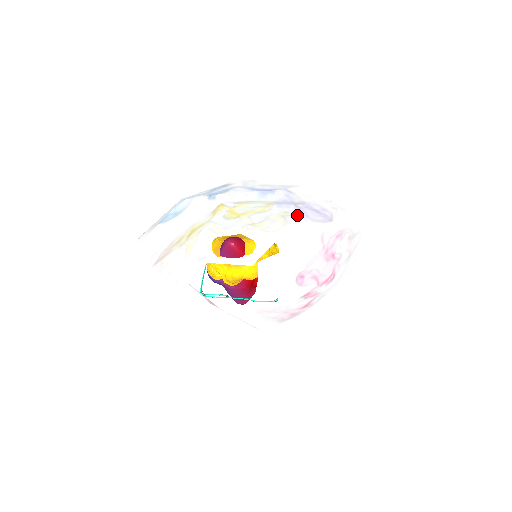
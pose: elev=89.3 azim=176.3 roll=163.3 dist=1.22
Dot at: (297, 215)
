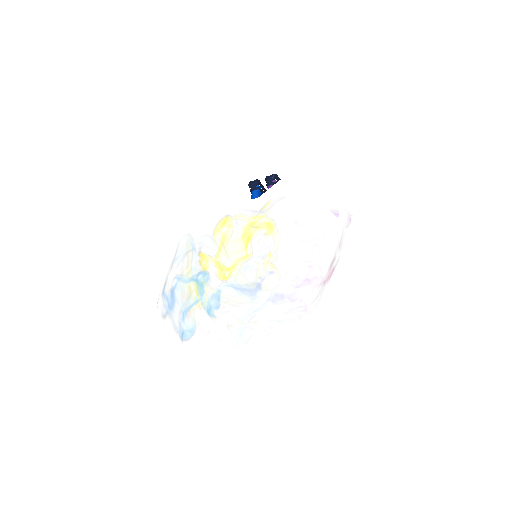
Dot at: (296, 309)
